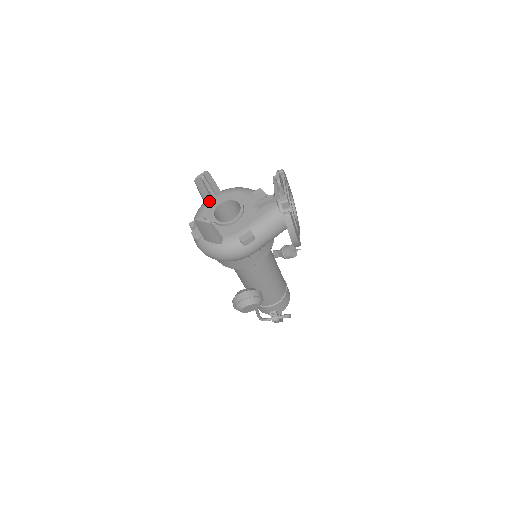
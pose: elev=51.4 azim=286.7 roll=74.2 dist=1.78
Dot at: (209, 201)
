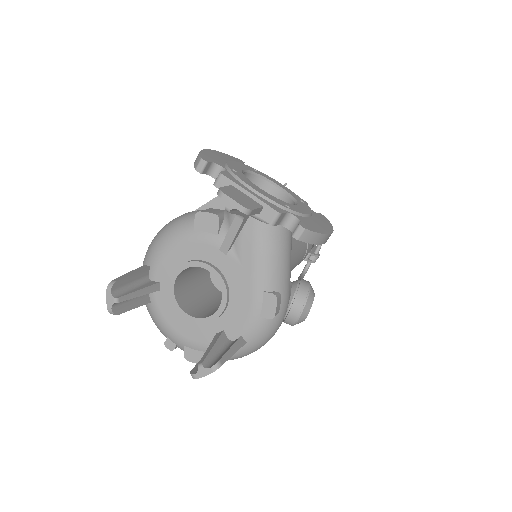
Dot at: (151, 296)
